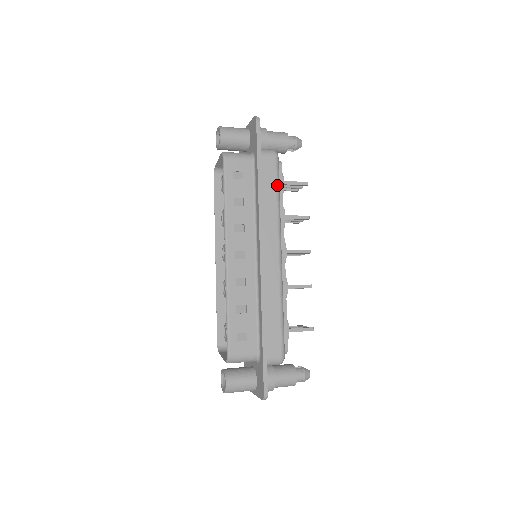
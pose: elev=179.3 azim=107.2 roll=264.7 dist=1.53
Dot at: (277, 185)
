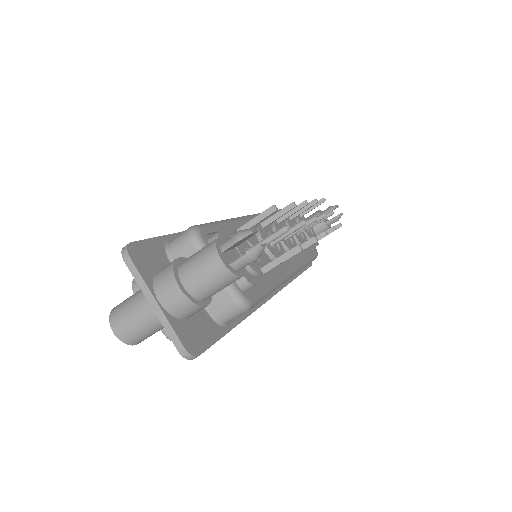
Dot at: occluded
